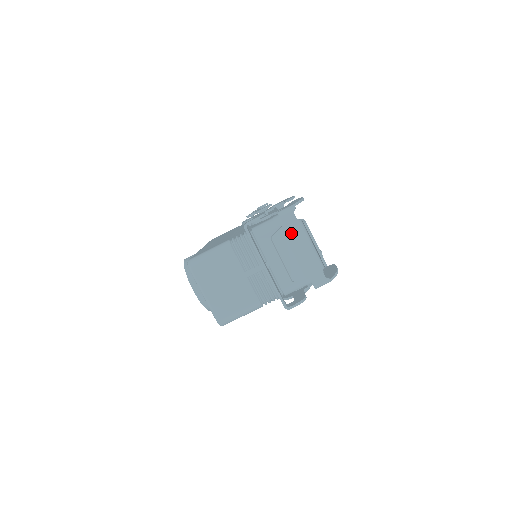
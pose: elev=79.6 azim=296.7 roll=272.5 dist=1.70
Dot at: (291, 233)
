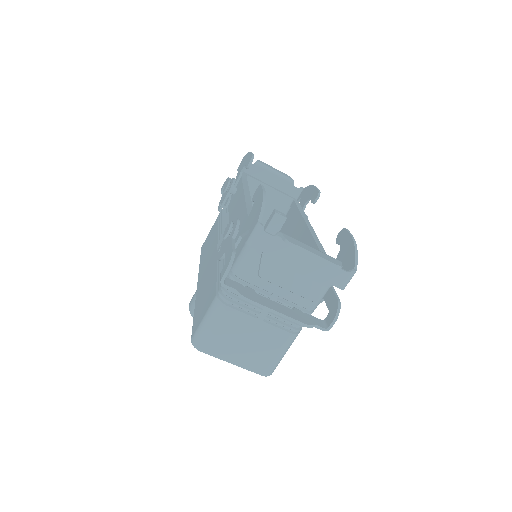
Dot at: (277, 255)
